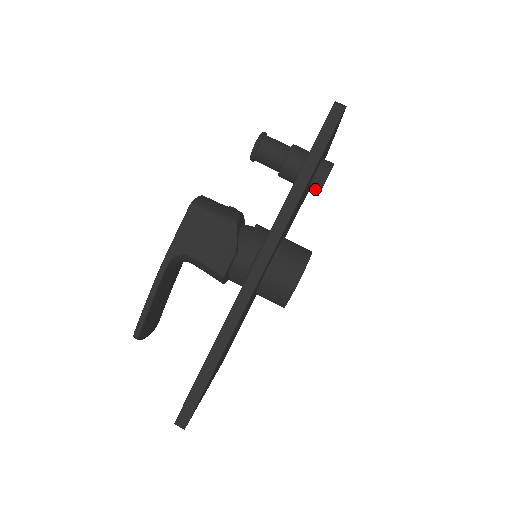
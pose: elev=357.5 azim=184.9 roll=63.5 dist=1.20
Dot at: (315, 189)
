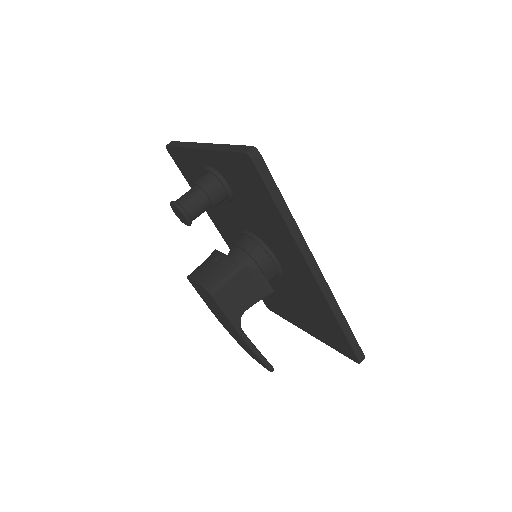
Dot at: occluded
